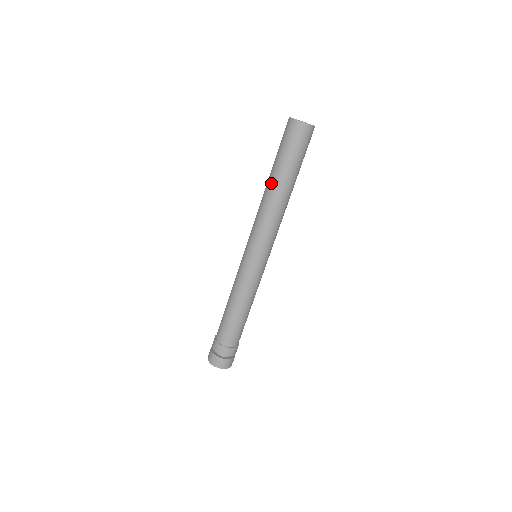
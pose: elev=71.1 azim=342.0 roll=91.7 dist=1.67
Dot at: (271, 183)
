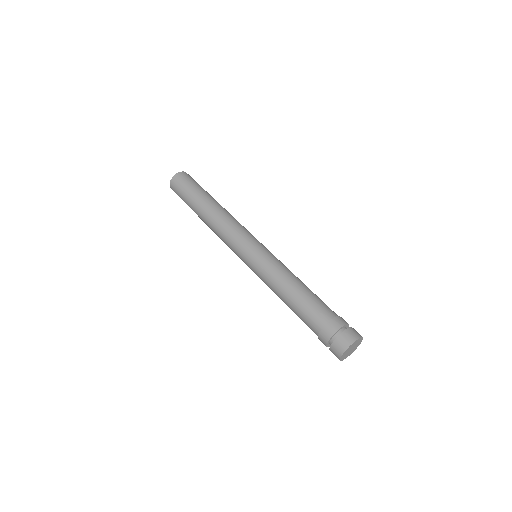
Dot at: (202, 212)
